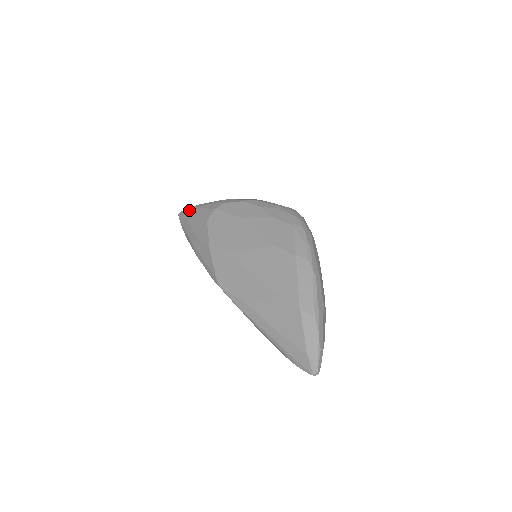
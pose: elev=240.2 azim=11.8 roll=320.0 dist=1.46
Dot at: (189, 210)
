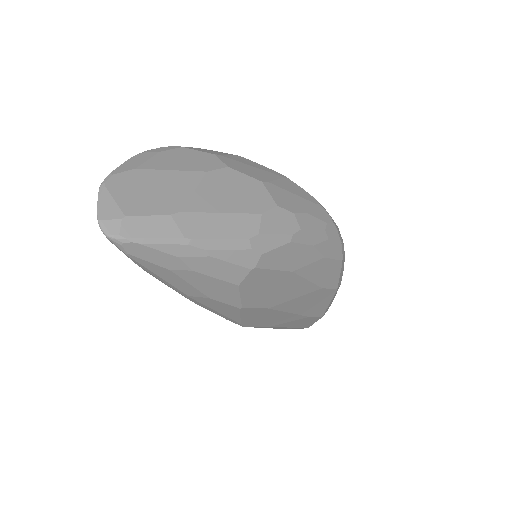
Dot at: (169, 253)
